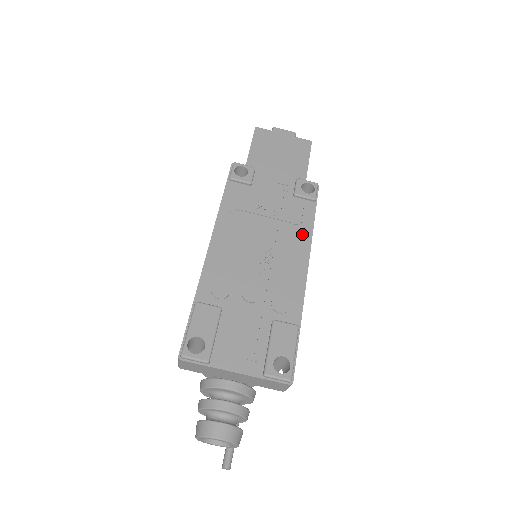
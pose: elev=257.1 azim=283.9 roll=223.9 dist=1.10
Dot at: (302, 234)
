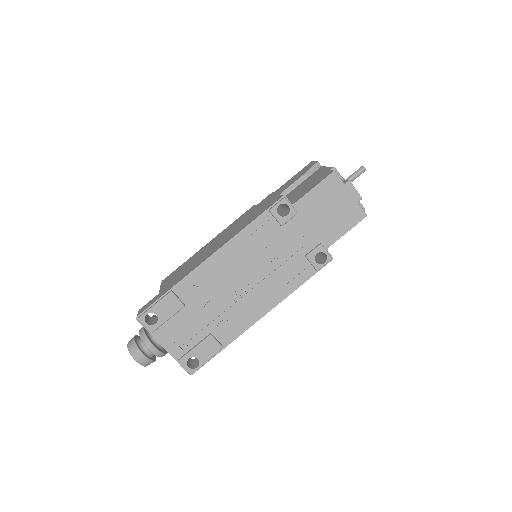
Dot at: (283, 289)
